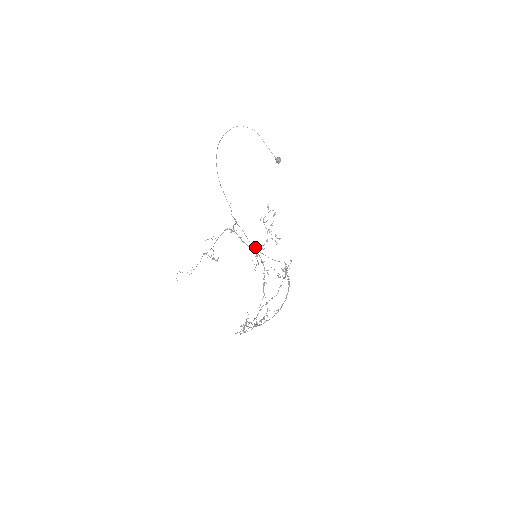
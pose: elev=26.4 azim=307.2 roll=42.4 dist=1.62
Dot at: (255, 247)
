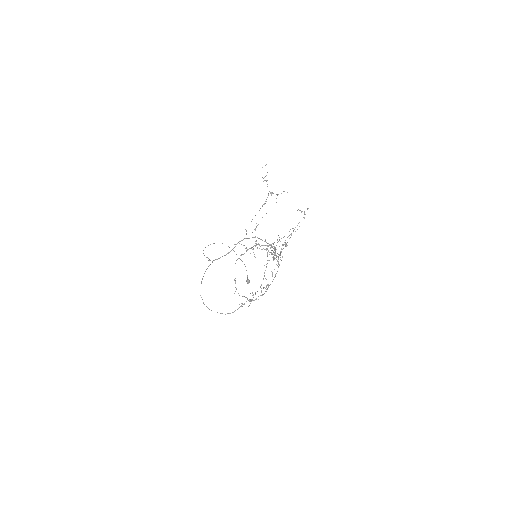
Dot at: (268, 246)
